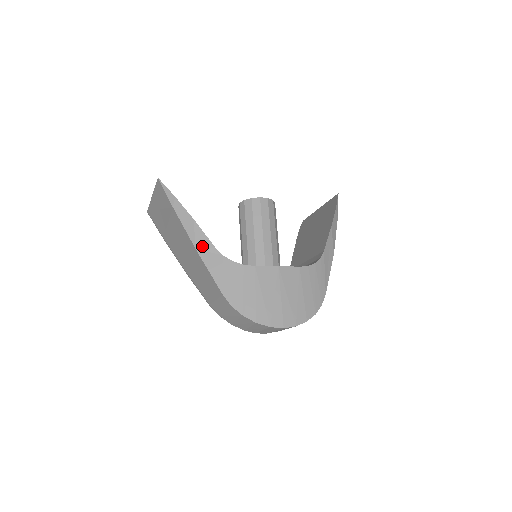
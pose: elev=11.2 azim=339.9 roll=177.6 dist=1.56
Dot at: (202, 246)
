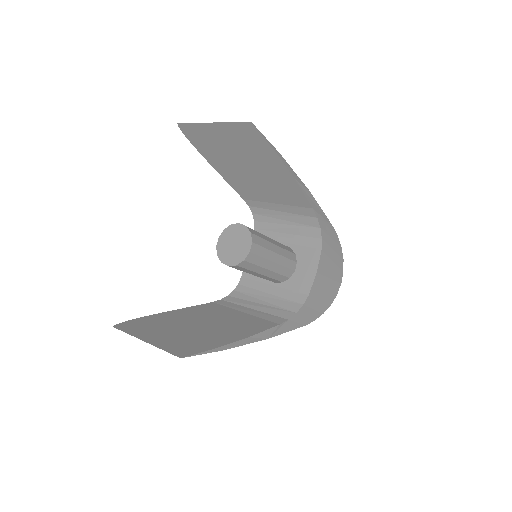
Dot at: (270, 334)
